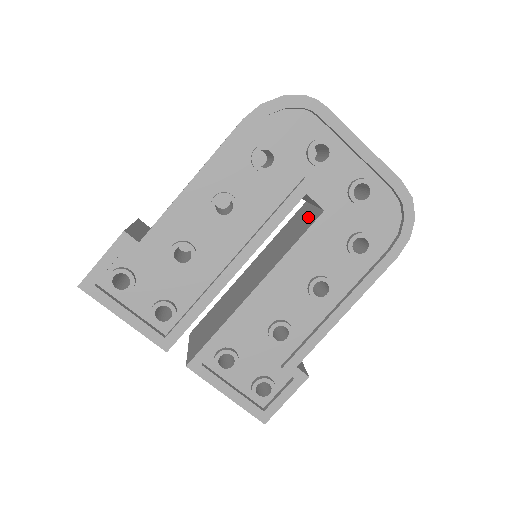
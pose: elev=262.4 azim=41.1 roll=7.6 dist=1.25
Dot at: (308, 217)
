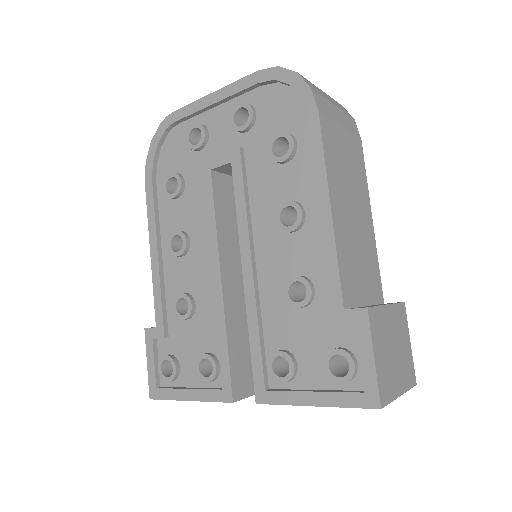
Dot at: occluded
